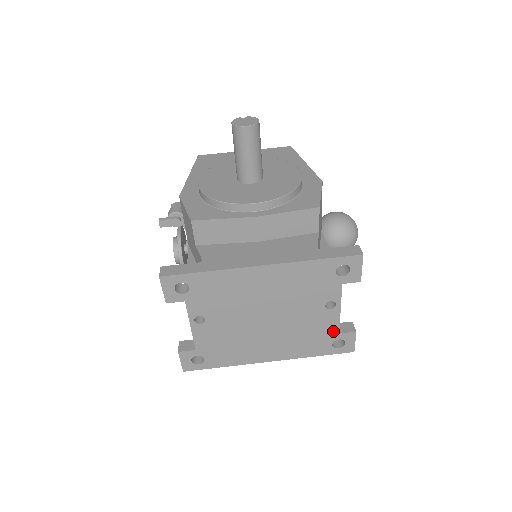
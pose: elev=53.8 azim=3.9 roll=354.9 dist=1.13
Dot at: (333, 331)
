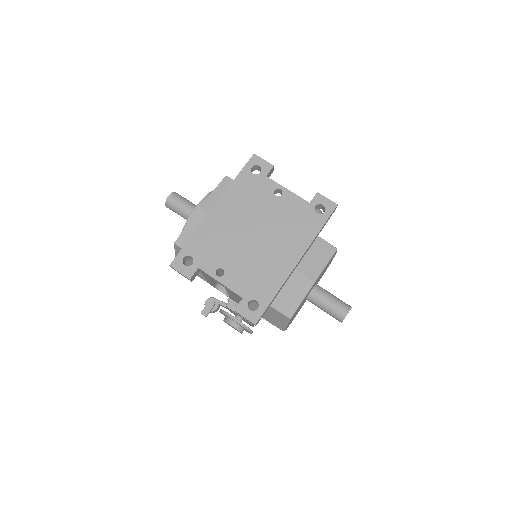
Dot at: (304, 205)
